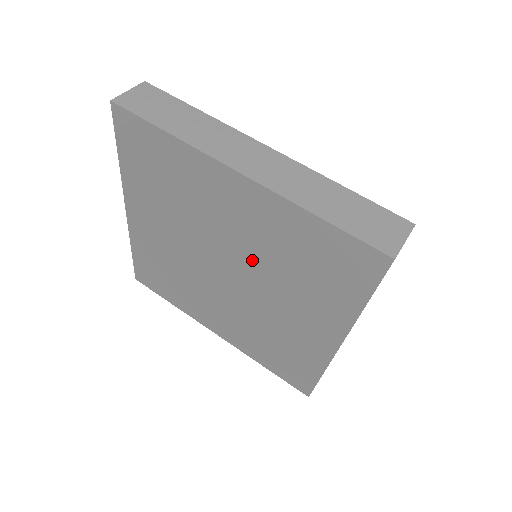
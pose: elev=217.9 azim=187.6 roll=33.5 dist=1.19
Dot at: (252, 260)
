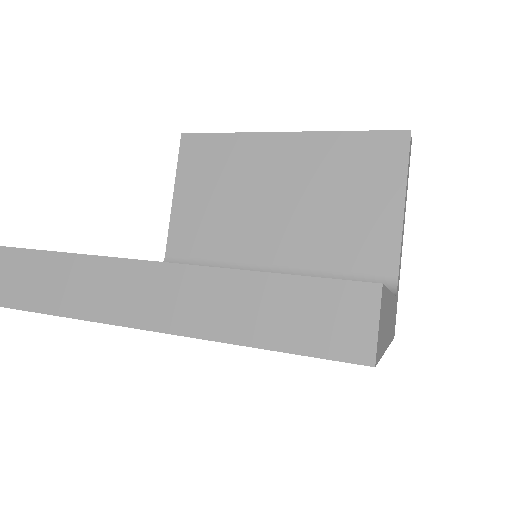
Dot at: occluded
